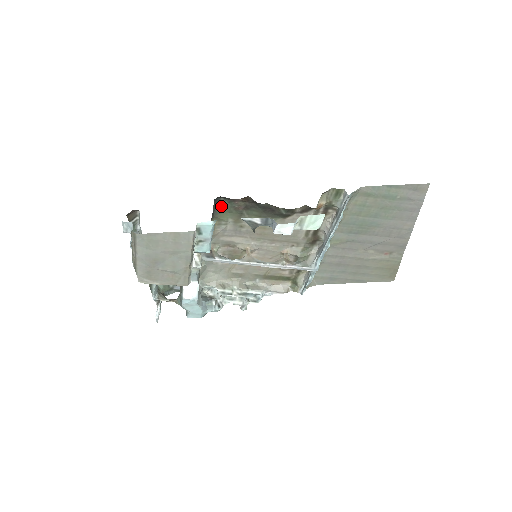
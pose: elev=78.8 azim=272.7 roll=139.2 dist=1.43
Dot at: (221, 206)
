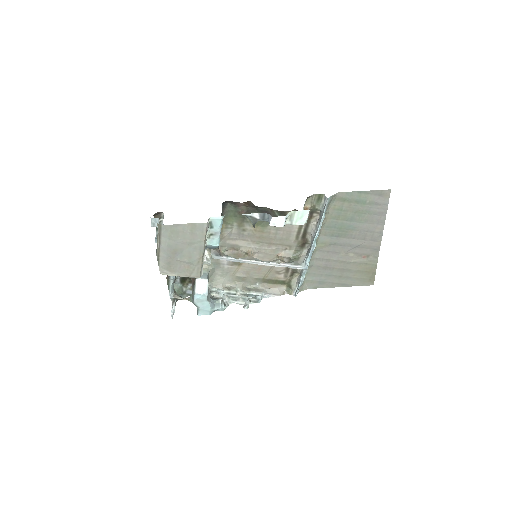
Dot at: (228, 210)
